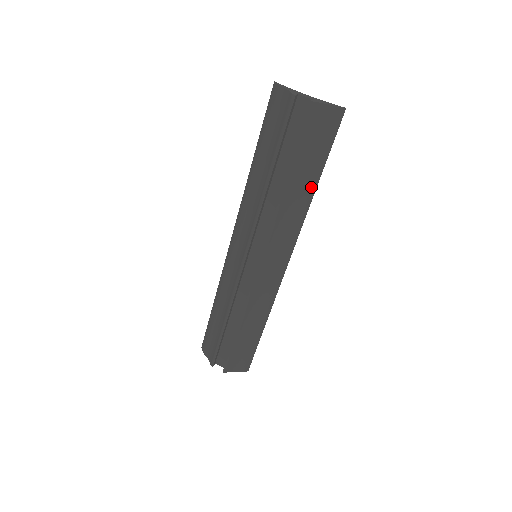
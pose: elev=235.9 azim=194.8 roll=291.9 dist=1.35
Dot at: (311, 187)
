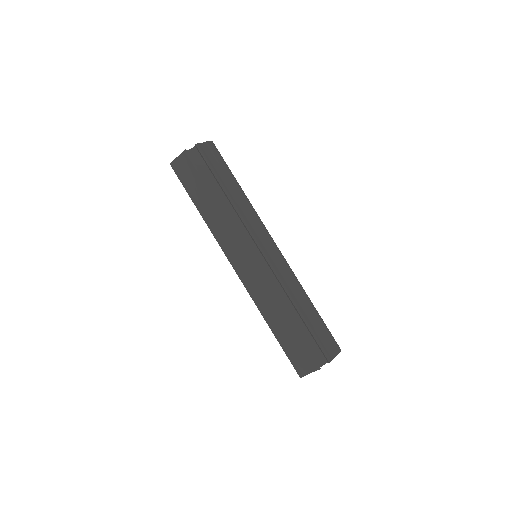
Dot at: (238, 188)
